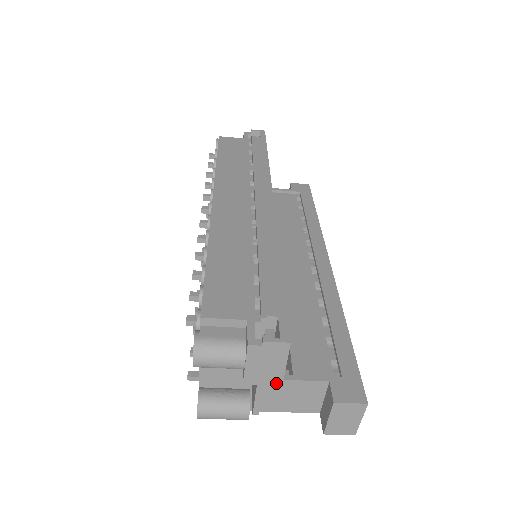
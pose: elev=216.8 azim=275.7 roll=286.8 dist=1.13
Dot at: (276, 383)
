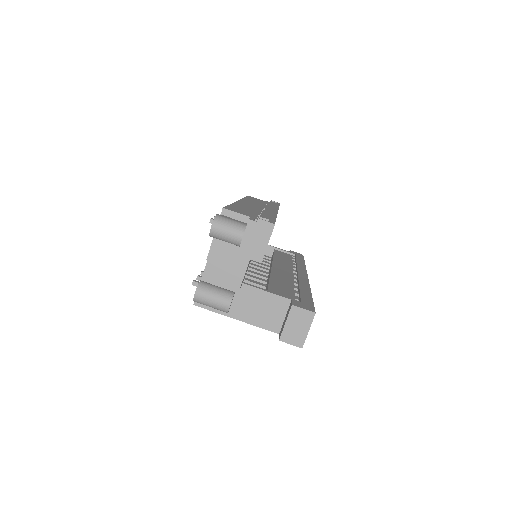
Dot at: (258, 260)
